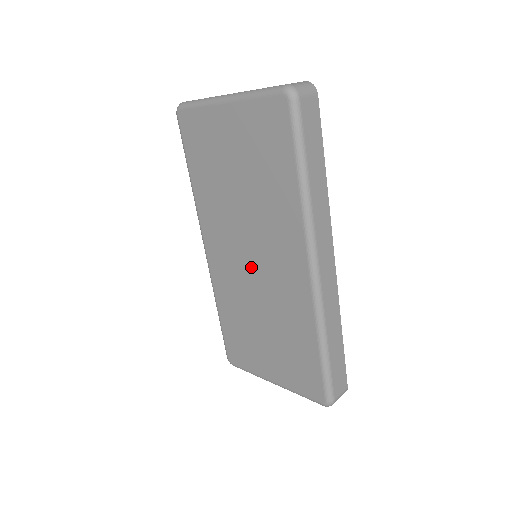
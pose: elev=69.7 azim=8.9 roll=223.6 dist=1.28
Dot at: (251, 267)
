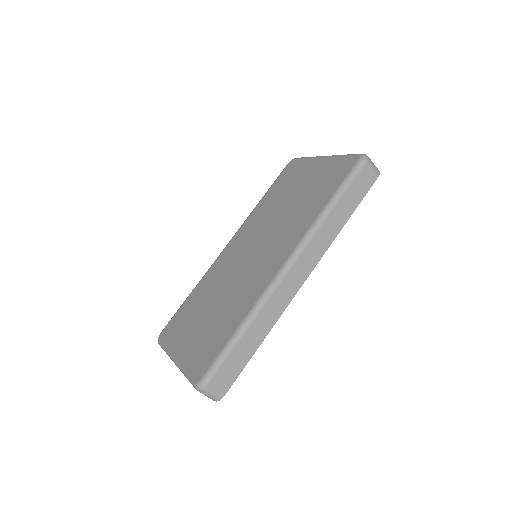
Dot at: (246, 259)
